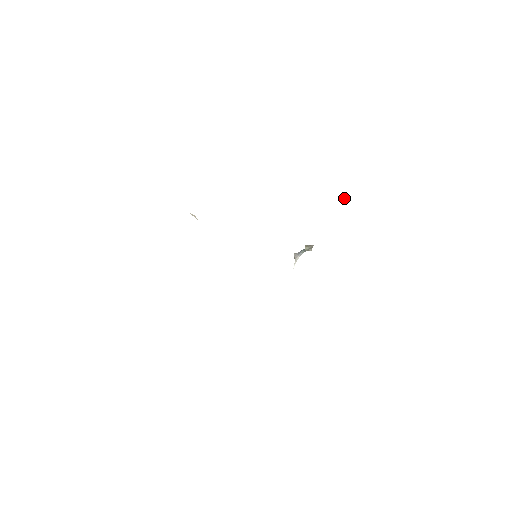
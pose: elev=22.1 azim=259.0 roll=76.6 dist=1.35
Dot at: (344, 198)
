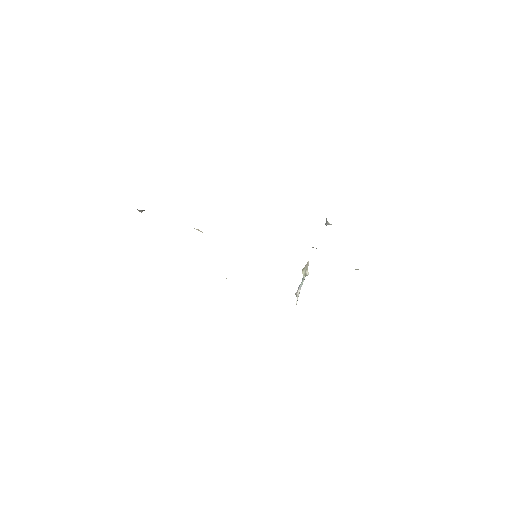
Dot at: (326, 221)
